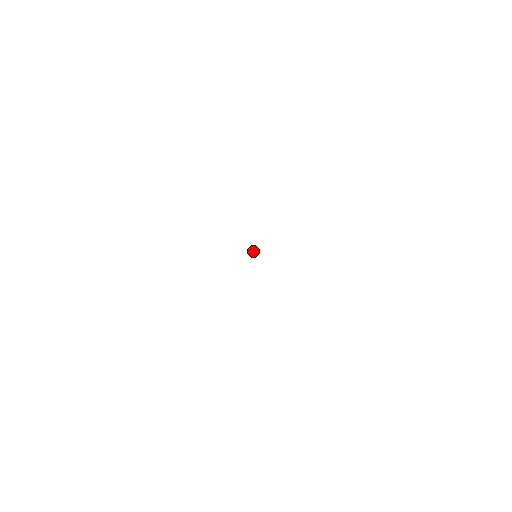
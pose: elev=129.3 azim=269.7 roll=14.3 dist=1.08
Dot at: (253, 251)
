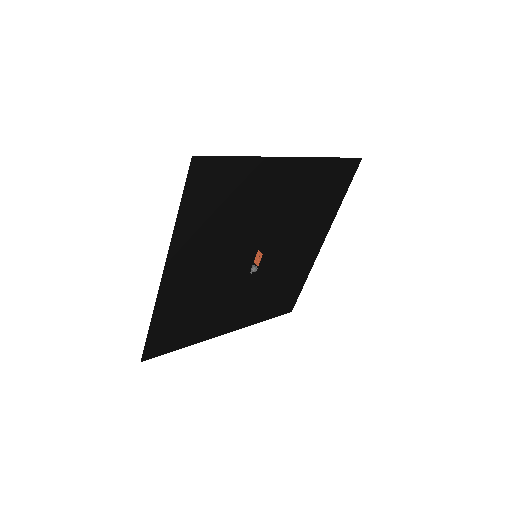
Dot at: (253, 267)
